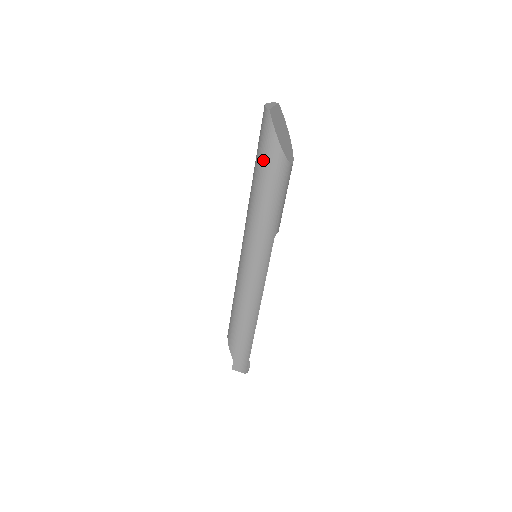
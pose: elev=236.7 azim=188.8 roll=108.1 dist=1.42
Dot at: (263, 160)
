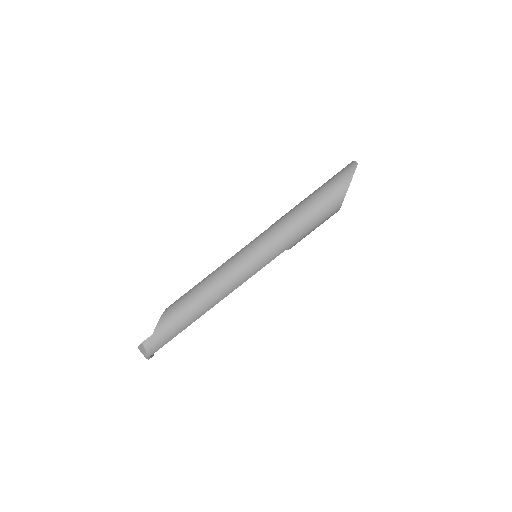
Dot at: (328, 189)
